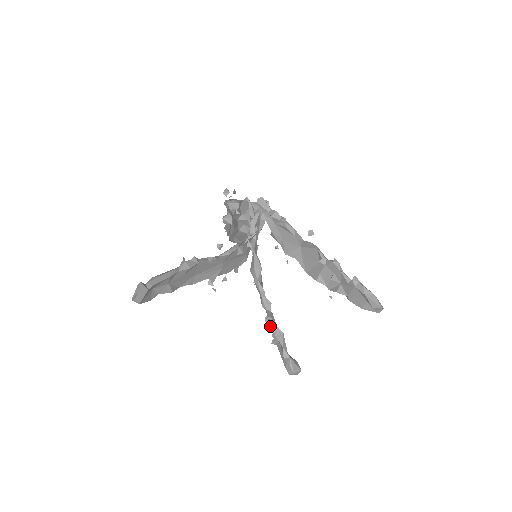
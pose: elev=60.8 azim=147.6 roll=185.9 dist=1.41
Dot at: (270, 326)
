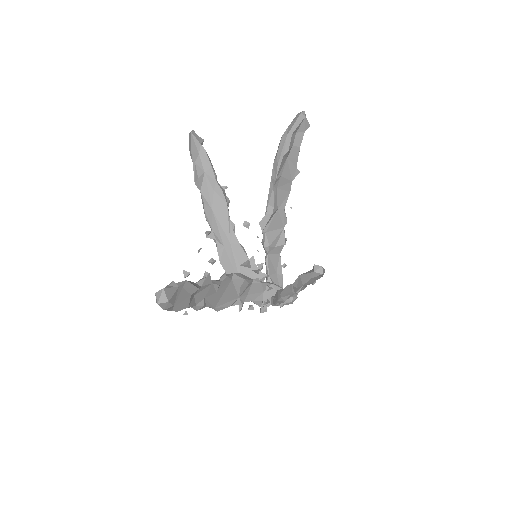
Dot at: occluded
